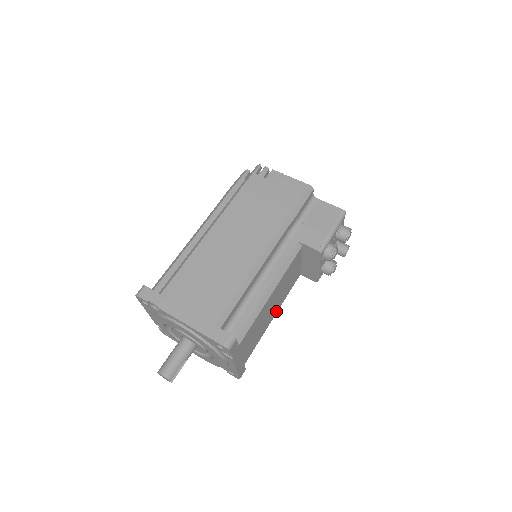
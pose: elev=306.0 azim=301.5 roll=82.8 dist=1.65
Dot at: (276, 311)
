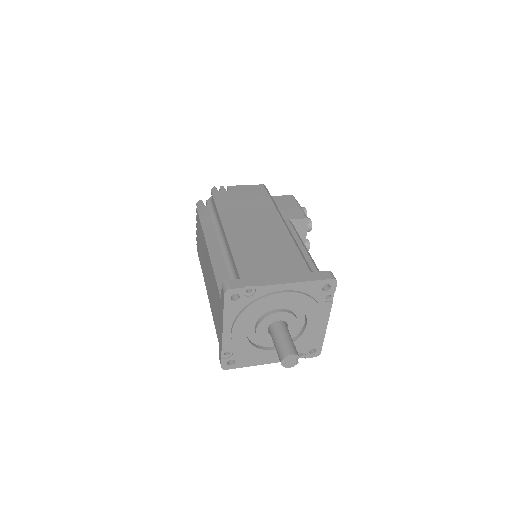
Dot at: occluded
